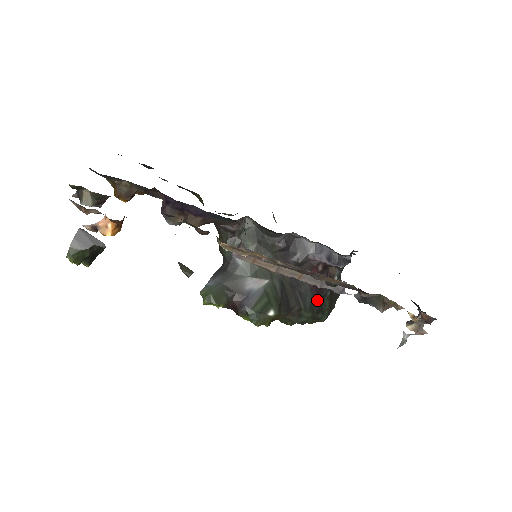
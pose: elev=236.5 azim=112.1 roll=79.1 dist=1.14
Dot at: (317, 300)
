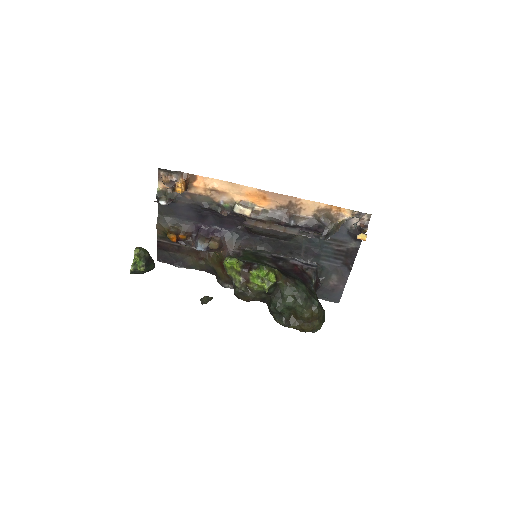
Dot at: (305, 284)
